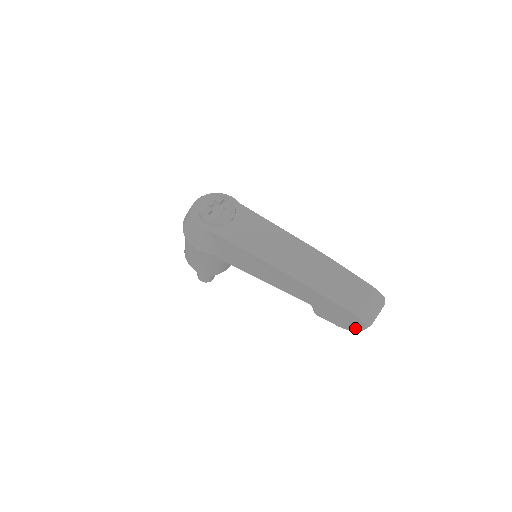
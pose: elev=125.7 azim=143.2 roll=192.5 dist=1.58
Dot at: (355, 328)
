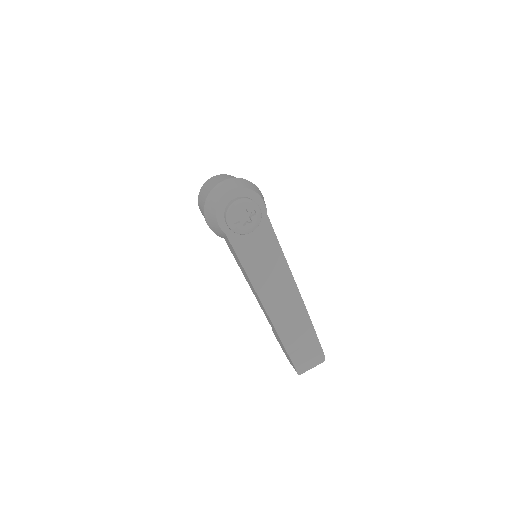
Dot at: (291, 364)
